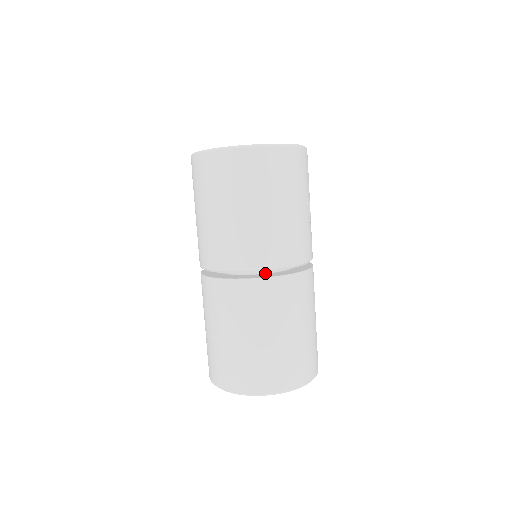
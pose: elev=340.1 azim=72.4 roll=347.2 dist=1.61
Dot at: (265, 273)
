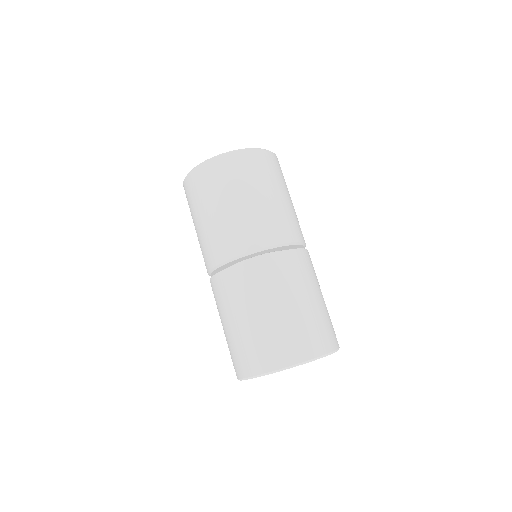
Dot at: occluded
